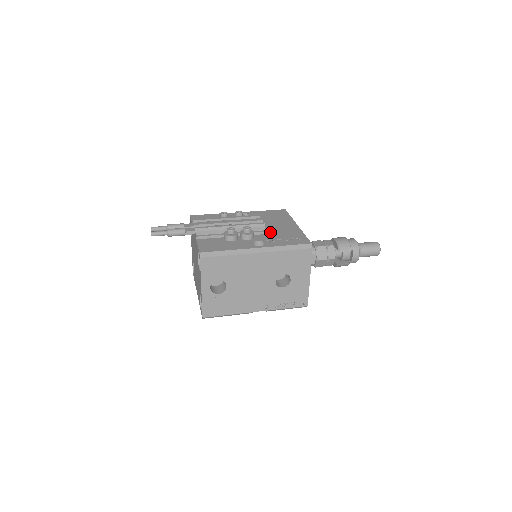
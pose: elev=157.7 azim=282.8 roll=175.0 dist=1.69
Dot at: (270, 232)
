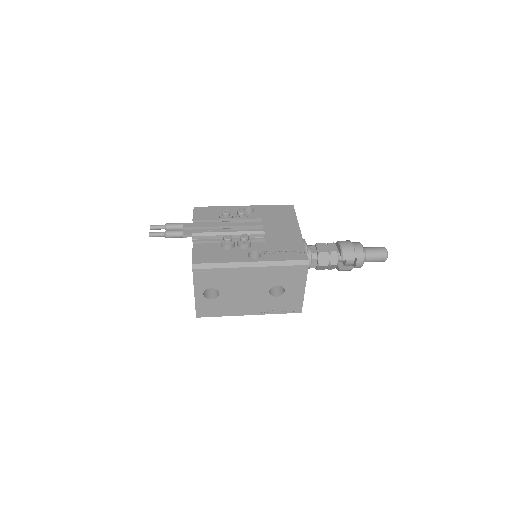
Dot at: (269, 239)
